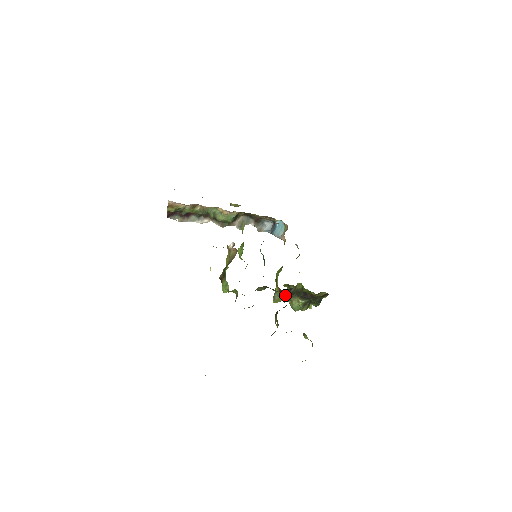
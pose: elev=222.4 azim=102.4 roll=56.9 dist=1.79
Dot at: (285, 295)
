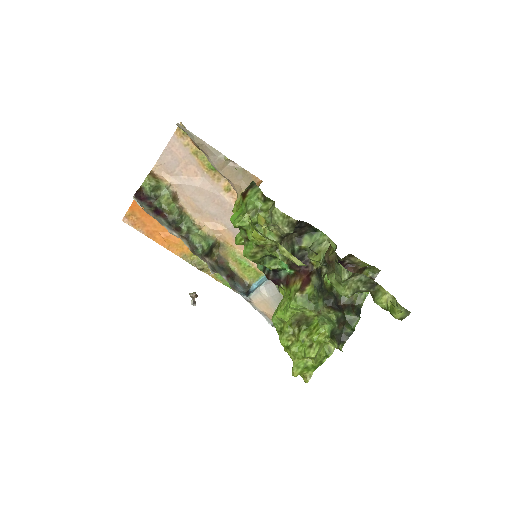
Dot at: (317, 275)
